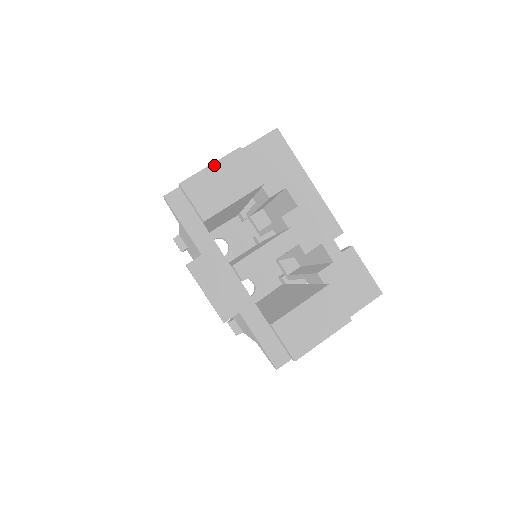
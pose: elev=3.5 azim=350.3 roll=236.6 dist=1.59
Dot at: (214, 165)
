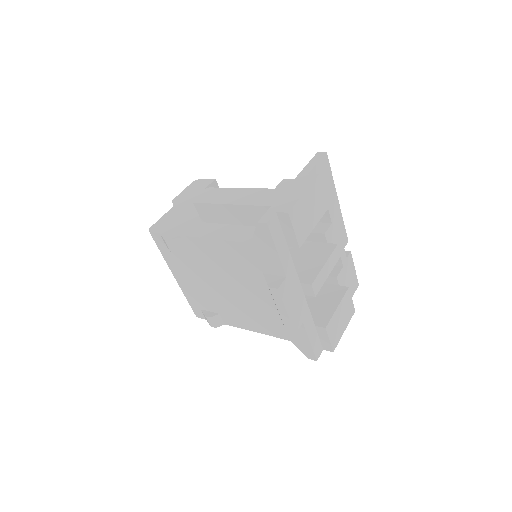
Dot at: (306, 192)
